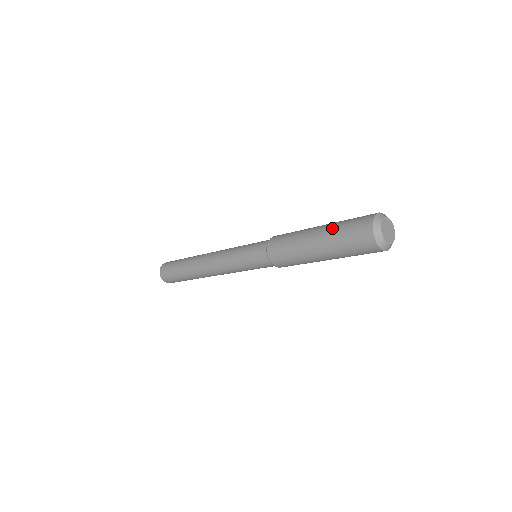
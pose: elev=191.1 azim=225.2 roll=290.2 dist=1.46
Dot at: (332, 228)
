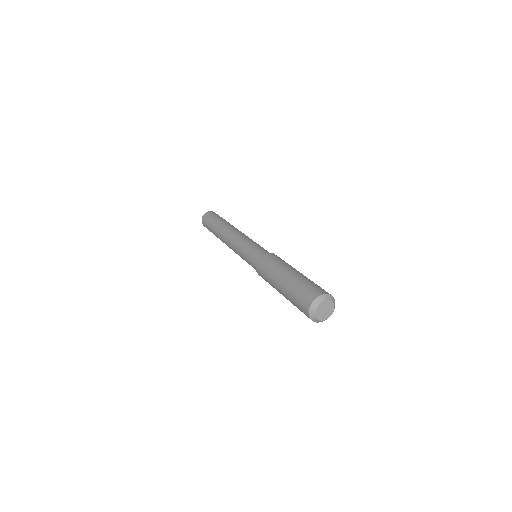
Dot at: (294, 282)
